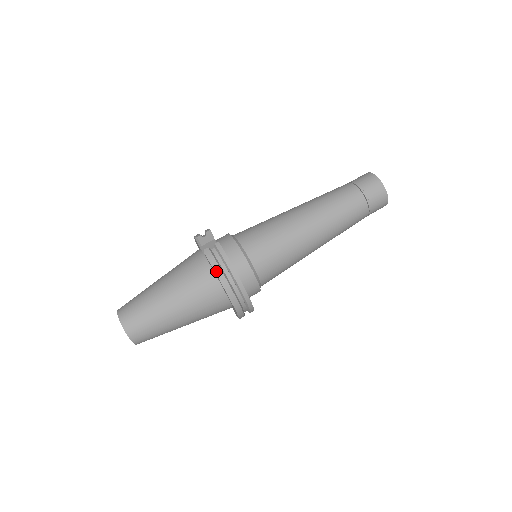
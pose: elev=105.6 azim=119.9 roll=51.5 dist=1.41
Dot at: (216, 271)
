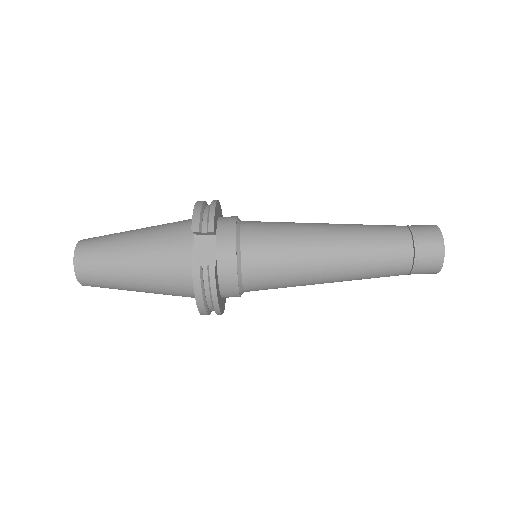
Dot at: (196, 296)
